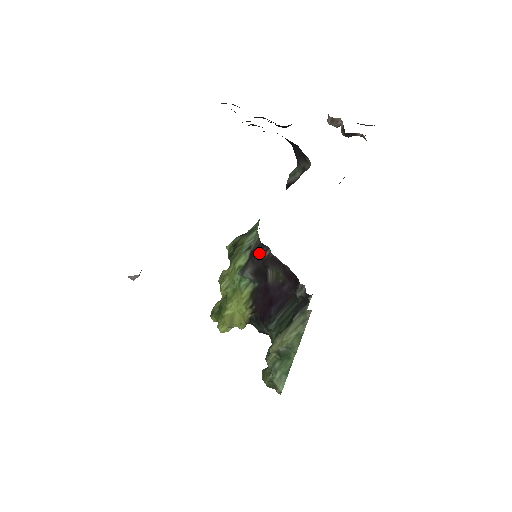
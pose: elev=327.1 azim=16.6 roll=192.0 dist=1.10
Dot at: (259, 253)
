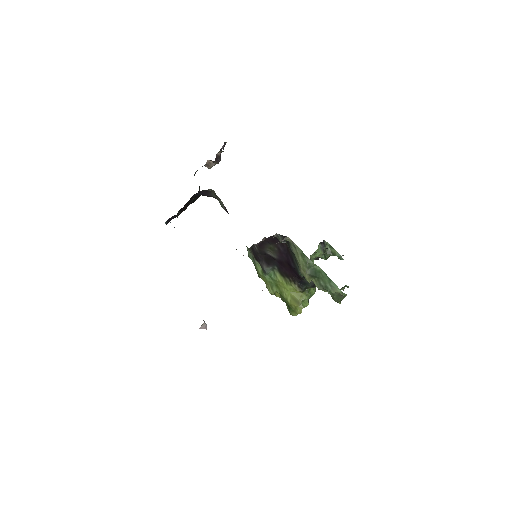
Dot at: (256, 253)
